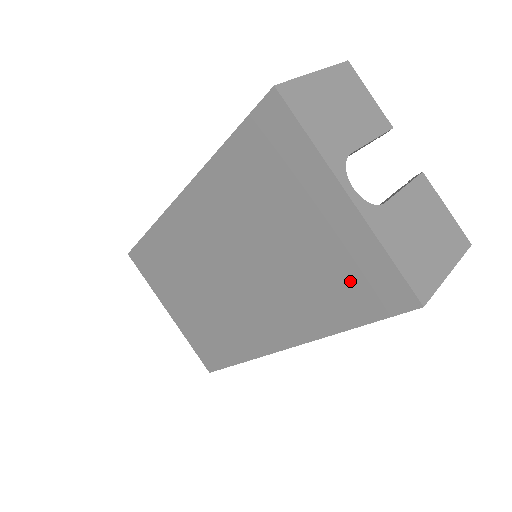
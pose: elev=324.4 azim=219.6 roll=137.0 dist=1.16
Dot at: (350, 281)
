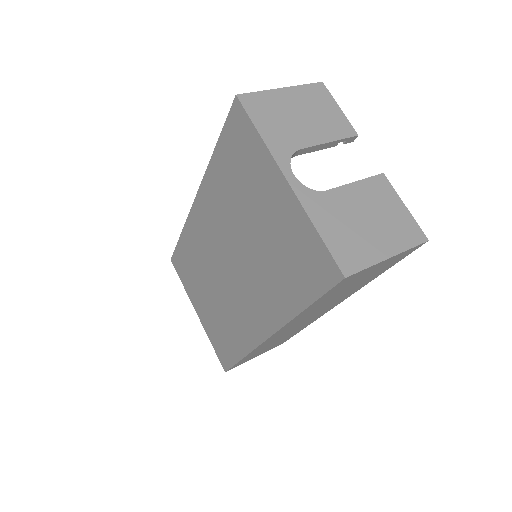
Dot at: (298, 260)
